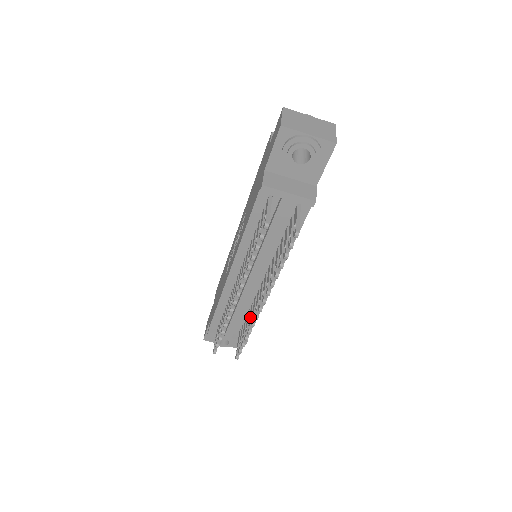
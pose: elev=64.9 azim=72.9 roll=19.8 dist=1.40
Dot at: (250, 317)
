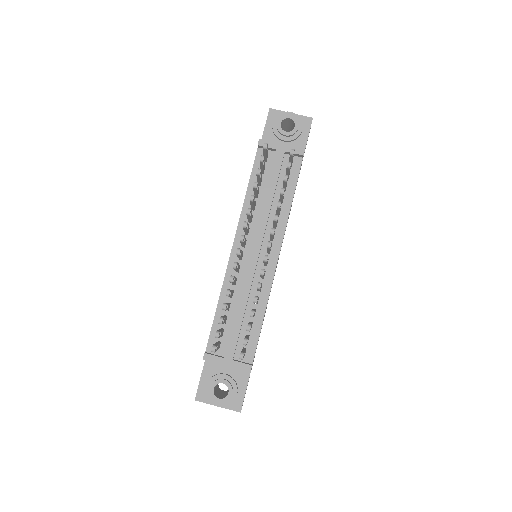
Dot at: occluded
